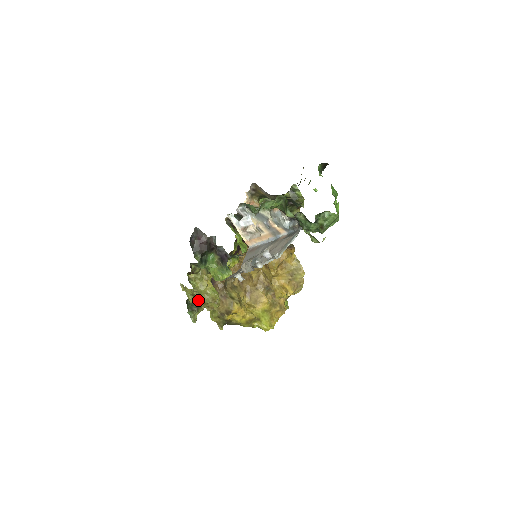
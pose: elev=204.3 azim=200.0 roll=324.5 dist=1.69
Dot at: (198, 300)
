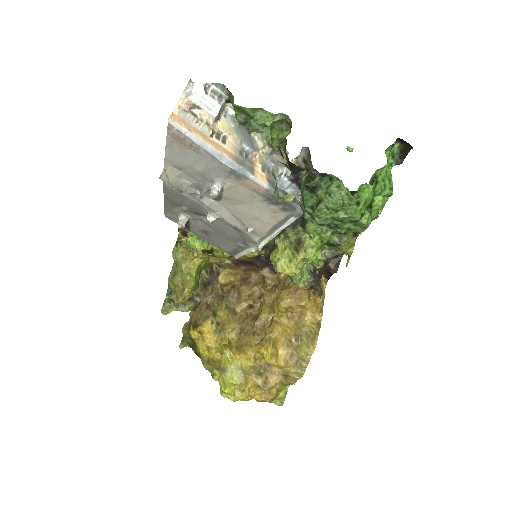
Dot at: (171, 274)
